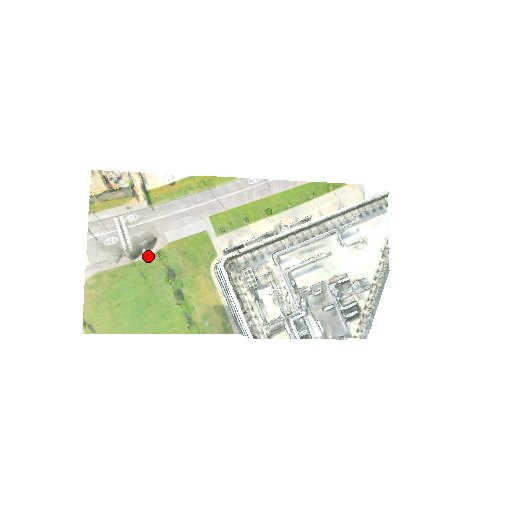
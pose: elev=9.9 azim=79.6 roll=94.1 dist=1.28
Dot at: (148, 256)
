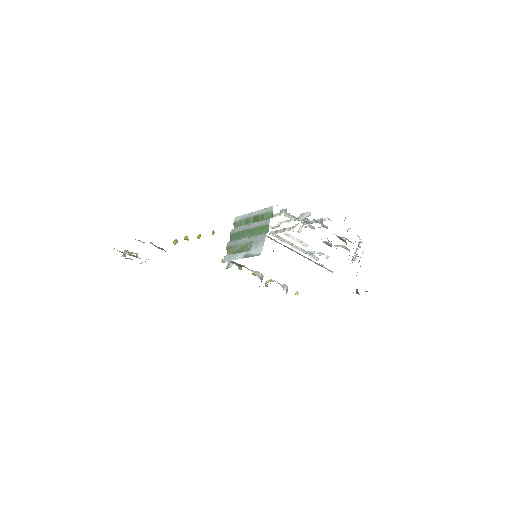
Dot at: occluded
